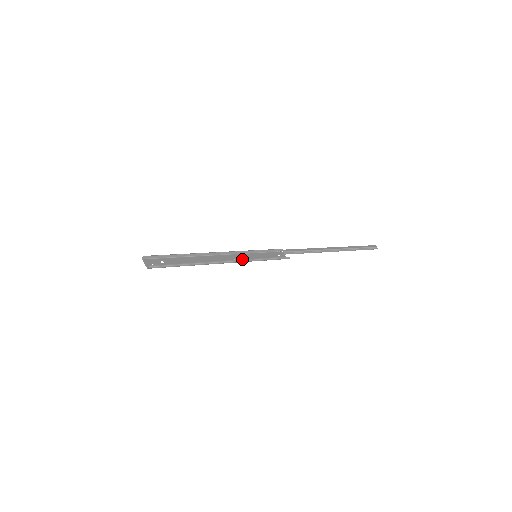
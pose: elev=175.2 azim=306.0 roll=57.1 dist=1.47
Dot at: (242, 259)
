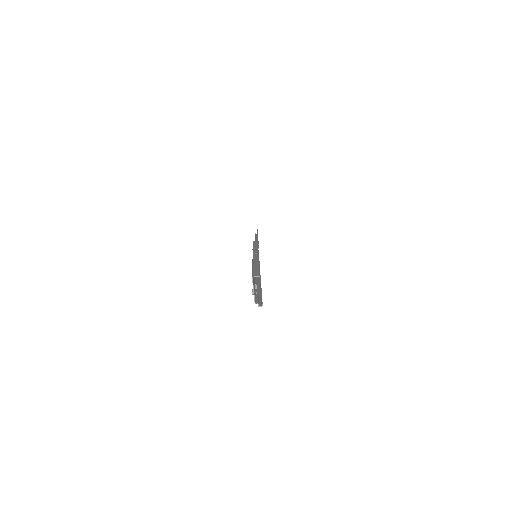
Dot at: occluded
